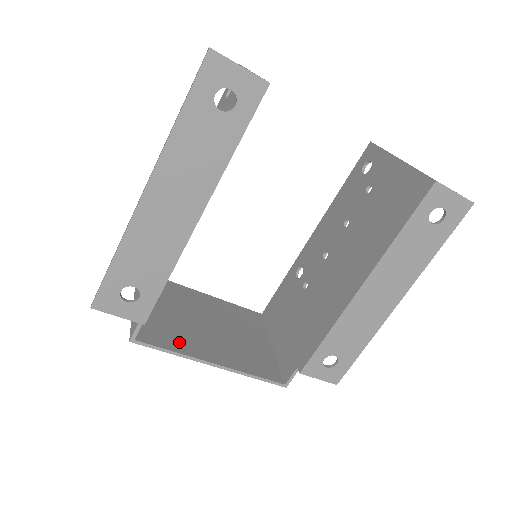
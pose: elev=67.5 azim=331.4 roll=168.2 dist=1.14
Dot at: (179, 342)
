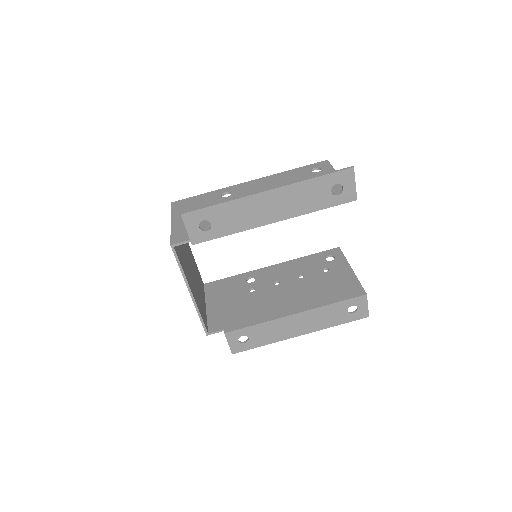
Dot at: (184, 266)
